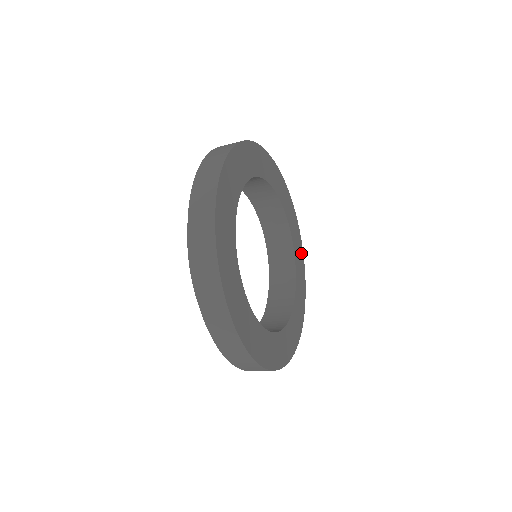
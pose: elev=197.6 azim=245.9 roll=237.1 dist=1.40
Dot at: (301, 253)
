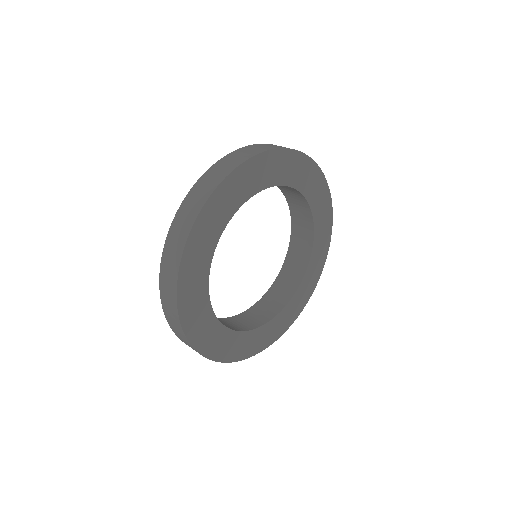
Dot at: (328, 218)
